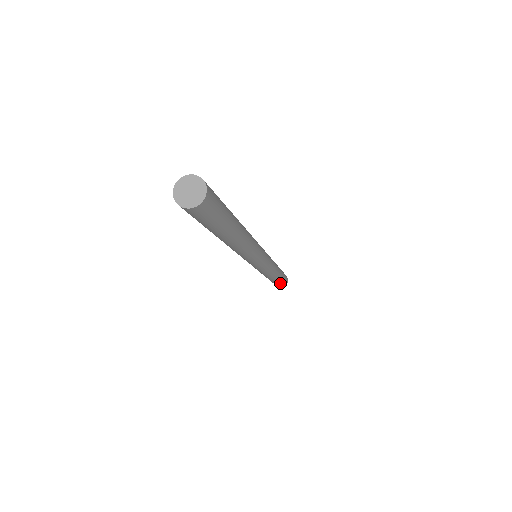
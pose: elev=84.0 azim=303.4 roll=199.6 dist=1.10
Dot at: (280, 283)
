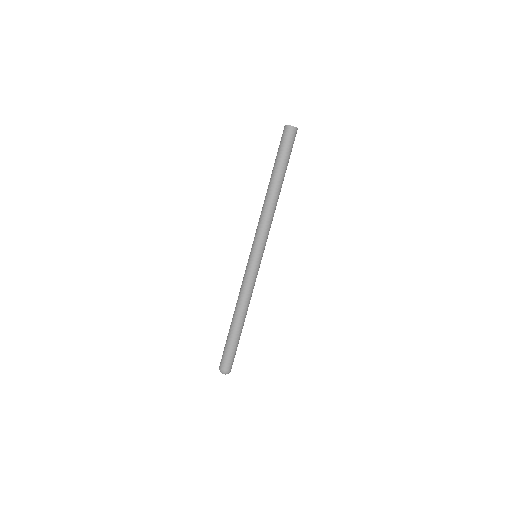
Dot at: (229, 349)
